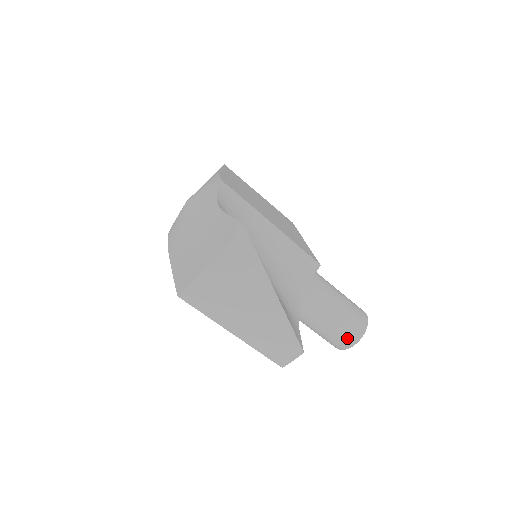
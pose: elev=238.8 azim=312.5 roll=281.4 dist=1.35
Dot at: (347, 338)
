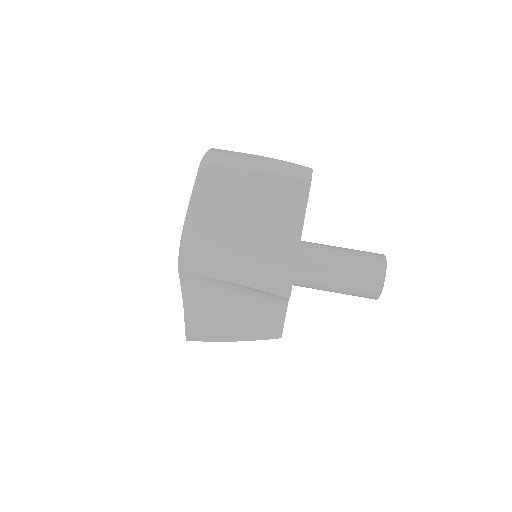
Dot at: (374, 256)
